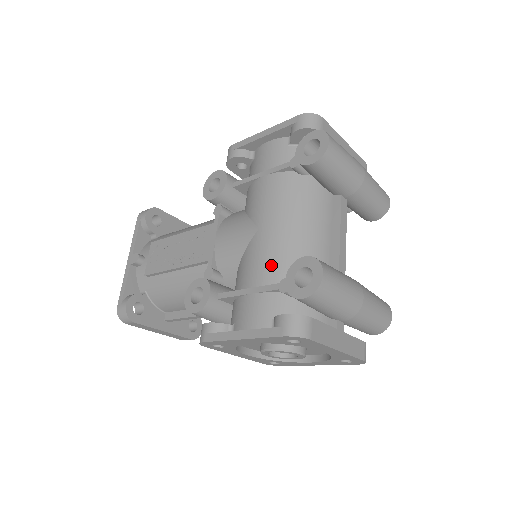
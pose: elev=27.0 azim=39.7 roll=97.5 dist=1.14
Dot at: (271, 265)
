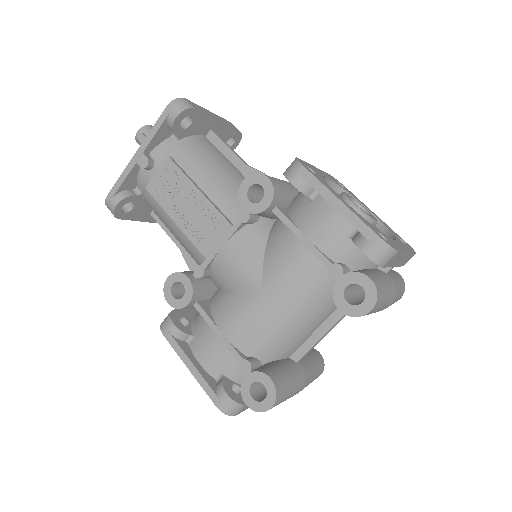
Dot at: (249, 334)
